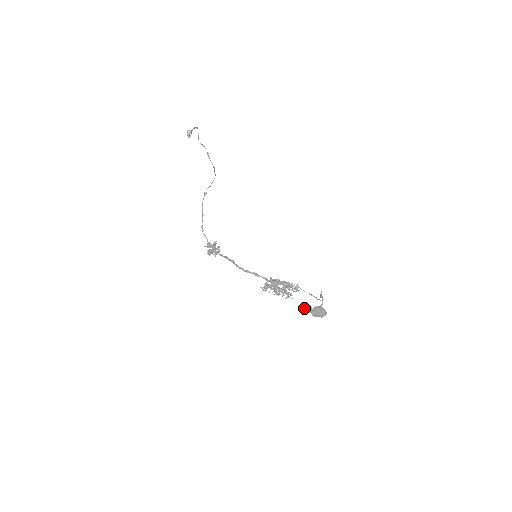
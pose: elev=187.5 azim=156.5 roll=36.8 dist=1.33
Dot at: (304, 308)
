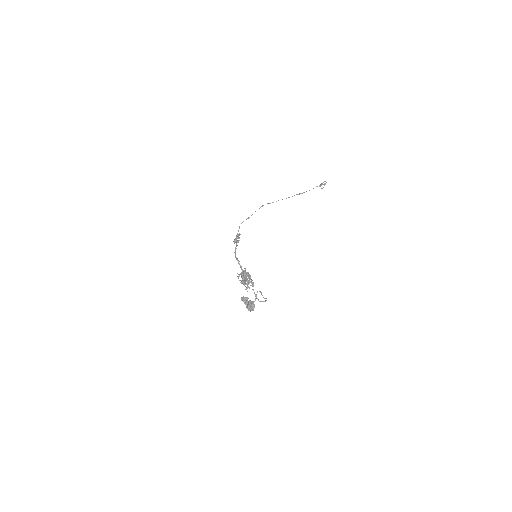
Dot at: (243, 297)
